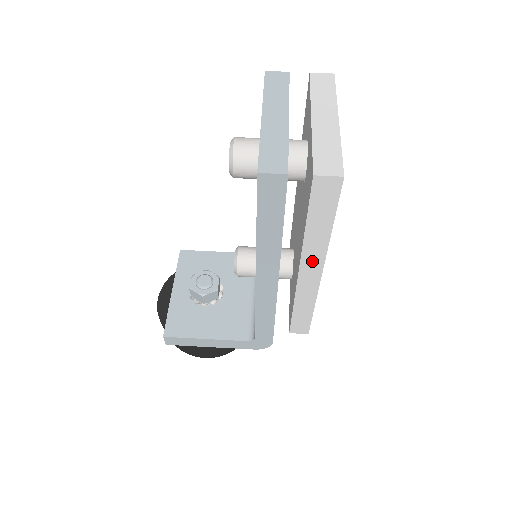
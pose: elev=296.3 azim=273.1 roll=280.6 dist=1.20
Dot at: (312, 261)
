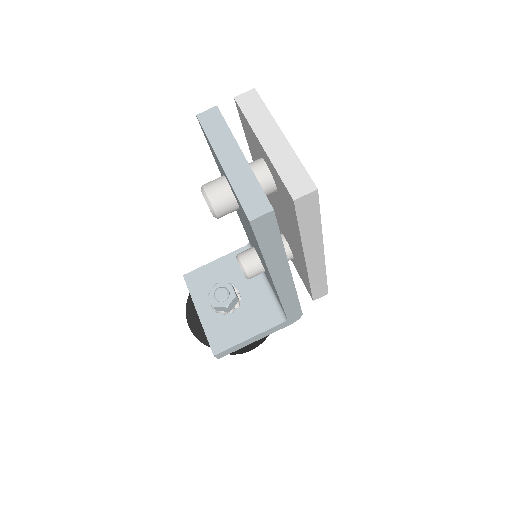
Dot at: (313, 250)
